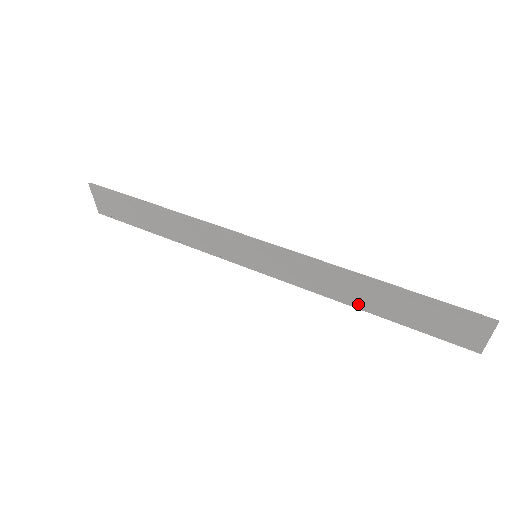
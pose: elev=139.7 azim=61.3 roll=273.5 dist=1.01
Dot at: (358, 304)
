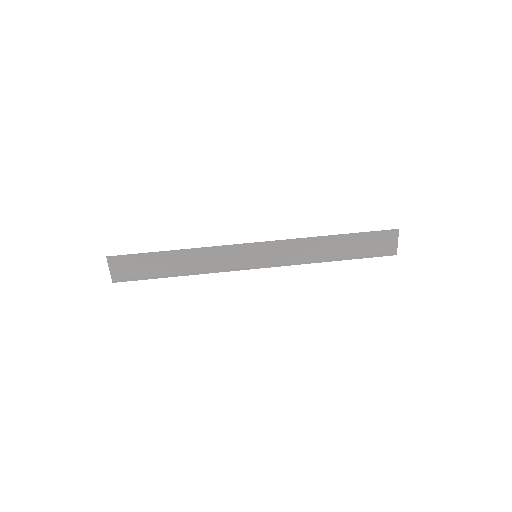
Dot at: (327, 258)
